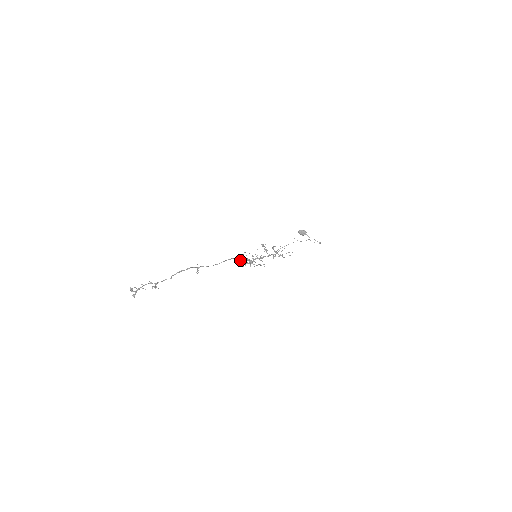
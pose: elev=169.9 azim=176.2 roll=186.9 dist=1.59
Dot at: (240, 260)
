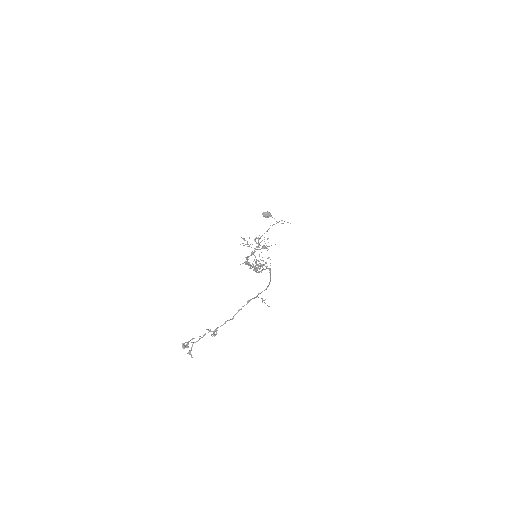
Dot at: (263, 269)
